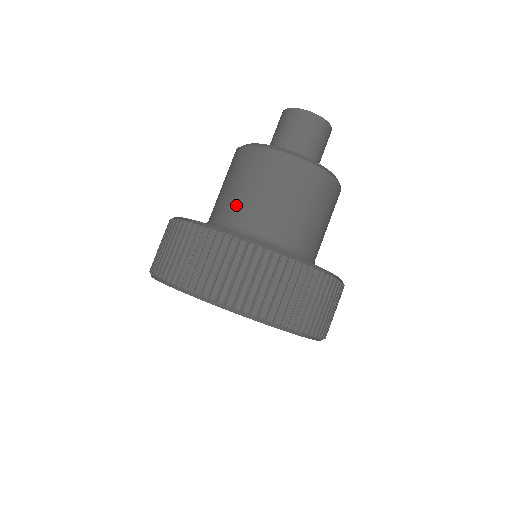
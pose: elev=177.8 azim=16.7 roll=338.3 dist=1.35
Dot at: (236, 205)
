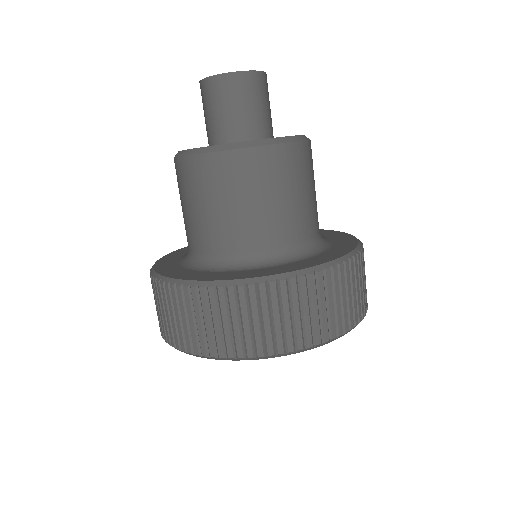
Dot at: (277, 225)
